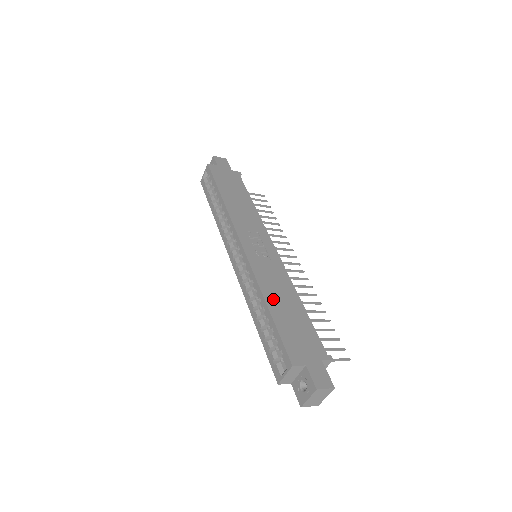
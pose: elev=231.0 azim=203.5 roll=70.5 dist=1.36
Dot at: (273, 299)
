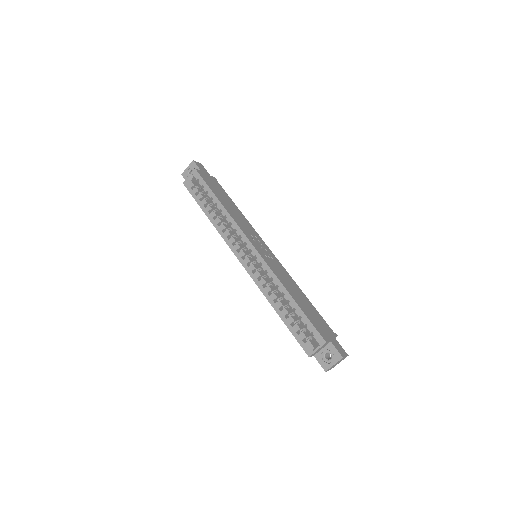
Dot at: (292, 293)
